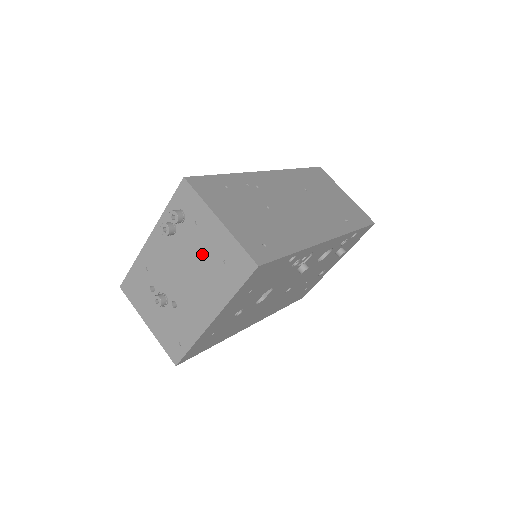
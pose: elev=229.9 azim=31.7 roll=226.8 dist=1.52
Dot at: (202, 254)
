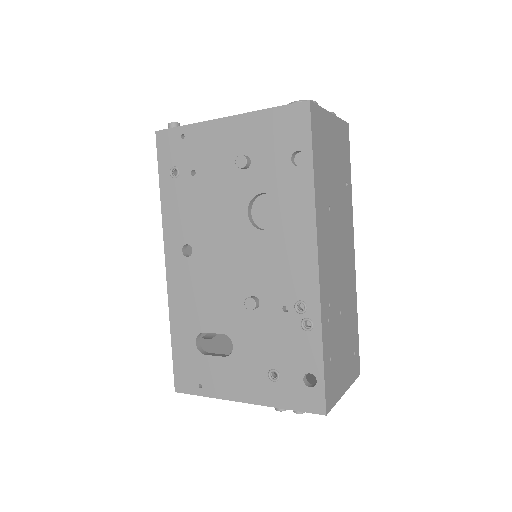
Dot at: occluded
